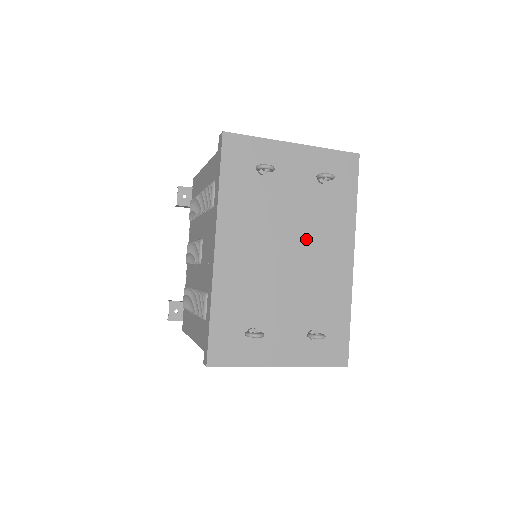
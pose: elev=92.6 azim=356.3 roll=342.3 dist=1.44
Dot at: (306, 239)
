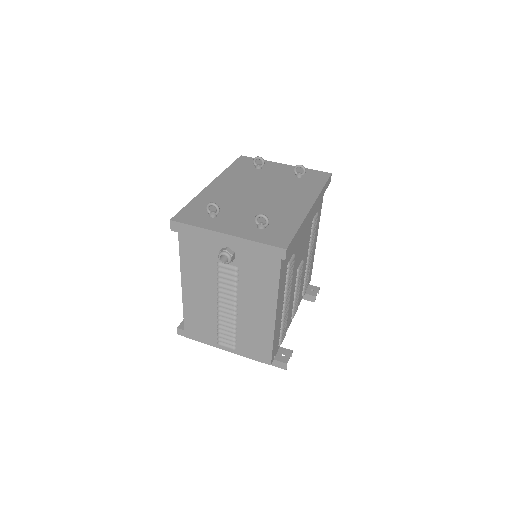
Dot at: (277, 192)
